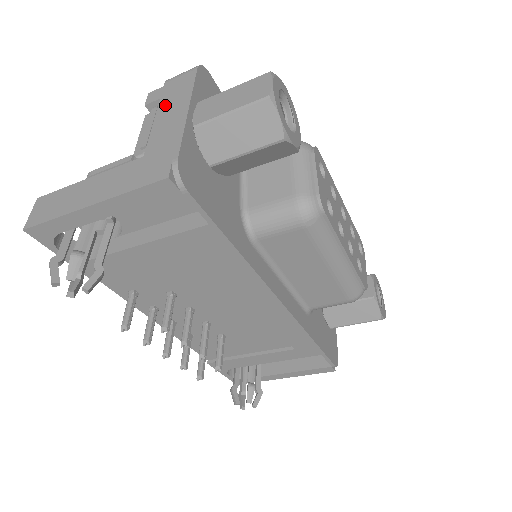
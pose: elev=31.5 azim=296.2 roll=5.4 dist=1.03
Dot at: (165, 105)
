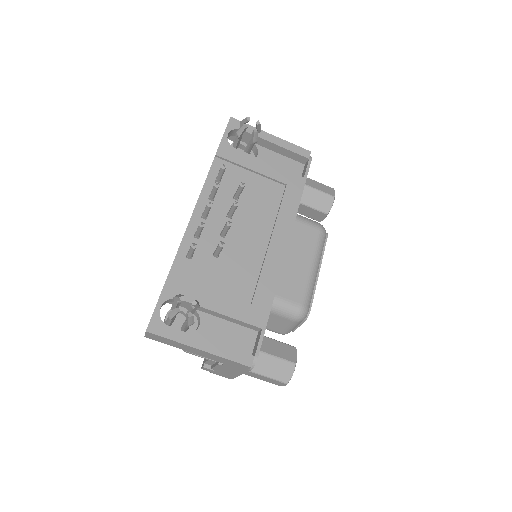
Dot at: occluded
